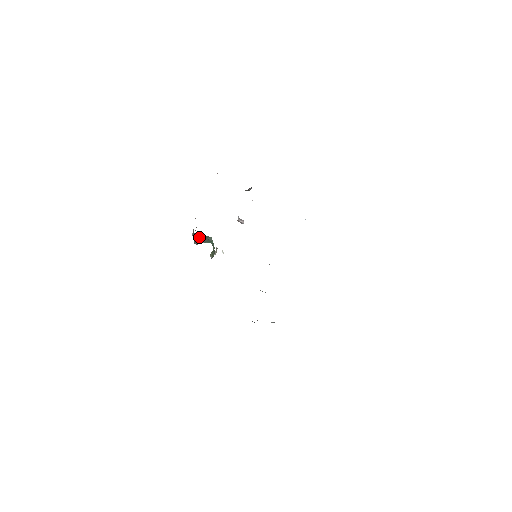
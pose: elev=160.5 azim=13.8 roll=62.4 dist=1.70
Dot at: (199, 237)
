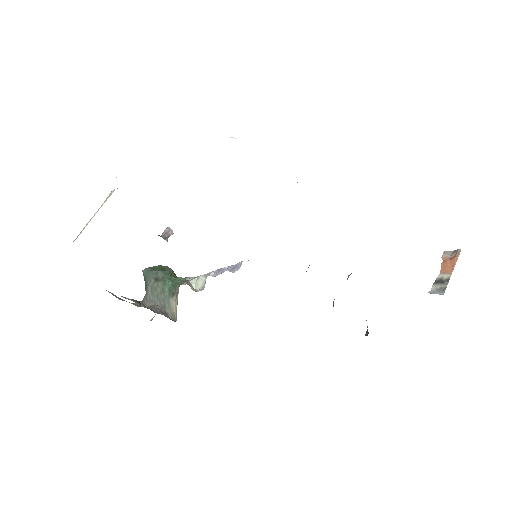
Dot at: (147, 294)
